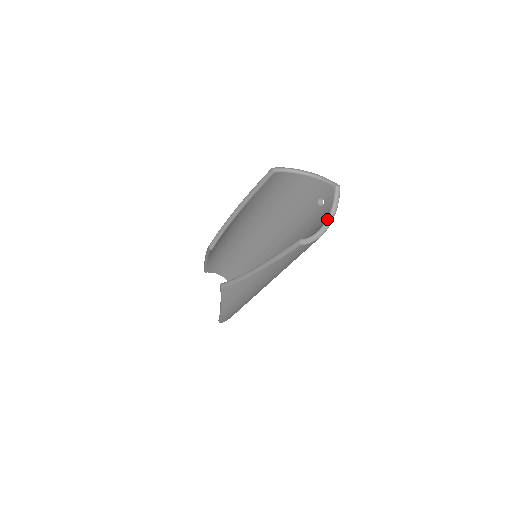
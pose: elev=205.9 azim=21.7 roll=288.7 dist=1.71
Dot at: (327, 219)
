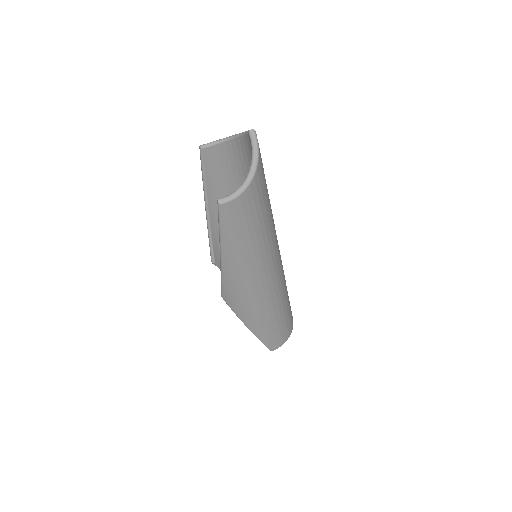
Dot at: (249, 169)
